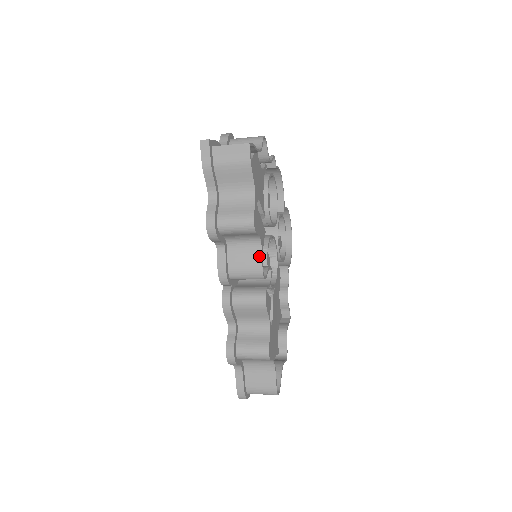
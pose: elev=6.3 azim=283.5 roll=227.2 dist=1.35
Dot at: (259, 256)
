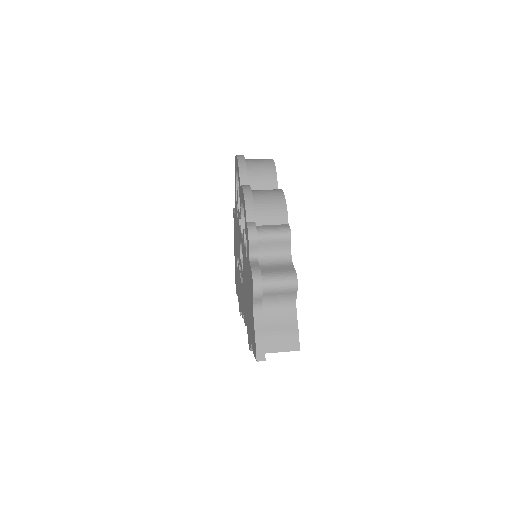
Dot at: occluded
